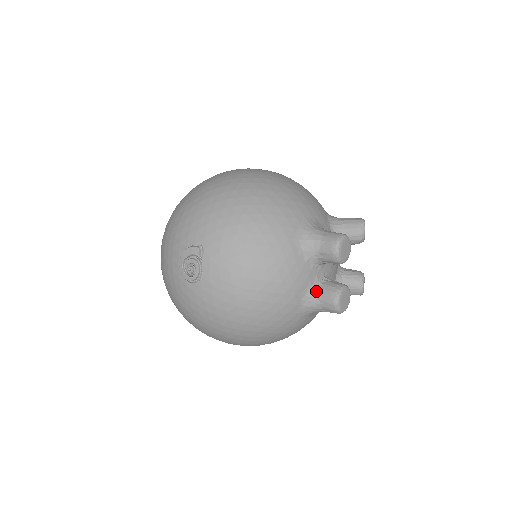
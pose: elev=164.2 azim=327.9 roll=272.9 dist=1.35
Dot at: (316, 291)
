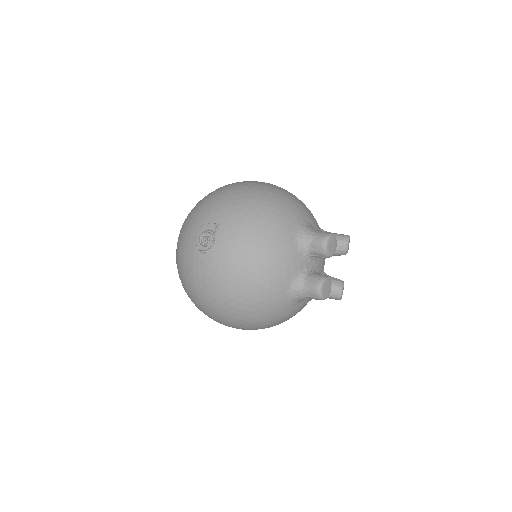
Dot at: (304, 278)
